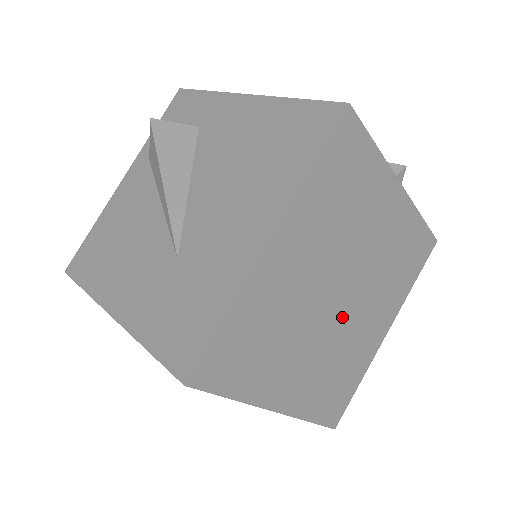
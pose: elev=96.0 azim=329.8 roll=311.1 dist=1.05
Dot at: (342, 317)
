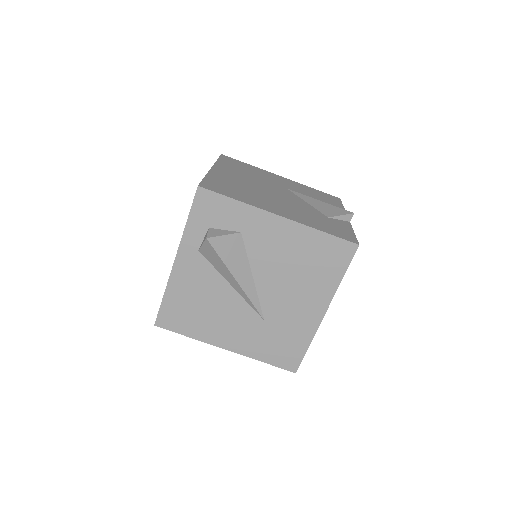
Dot at: occluded
